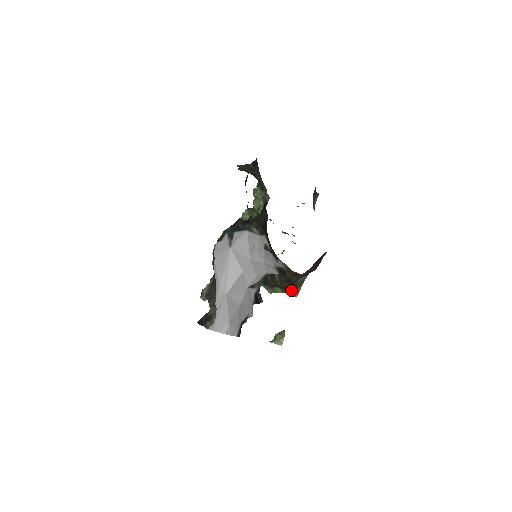
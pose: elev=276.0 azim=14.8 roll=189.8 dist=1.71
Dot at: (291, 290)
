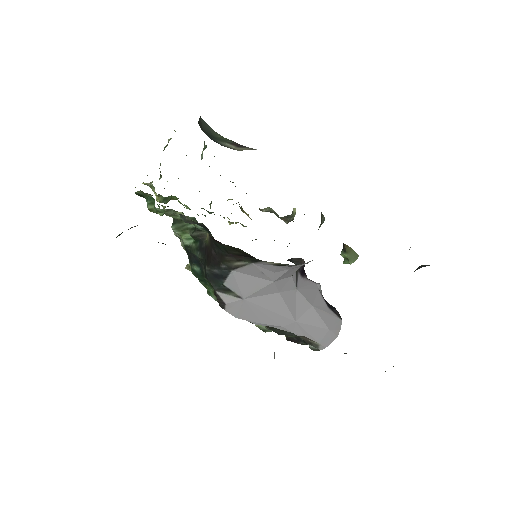
Dot at: occluded
